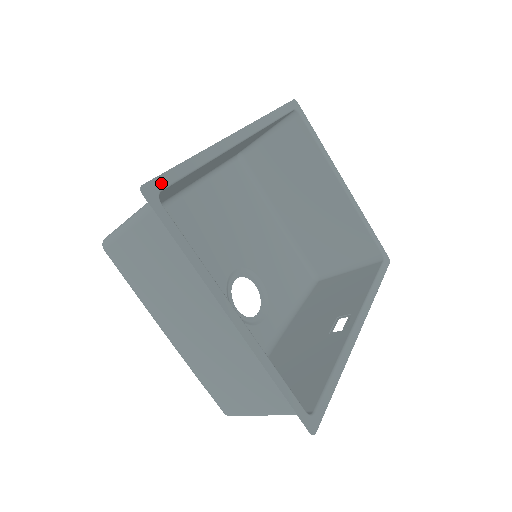
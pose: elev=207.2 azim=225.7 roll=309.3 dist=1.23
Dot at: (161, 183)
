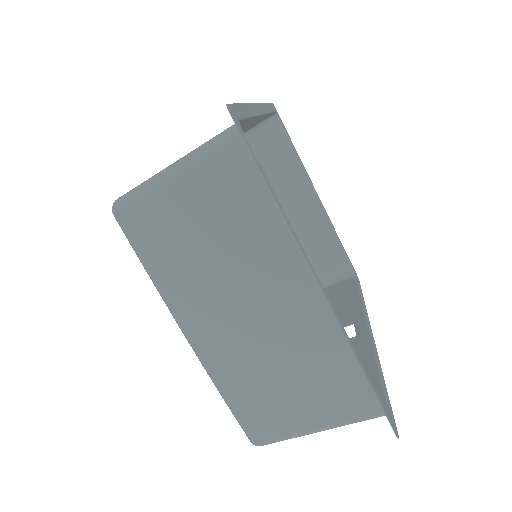
Dot at: (237, 112)
